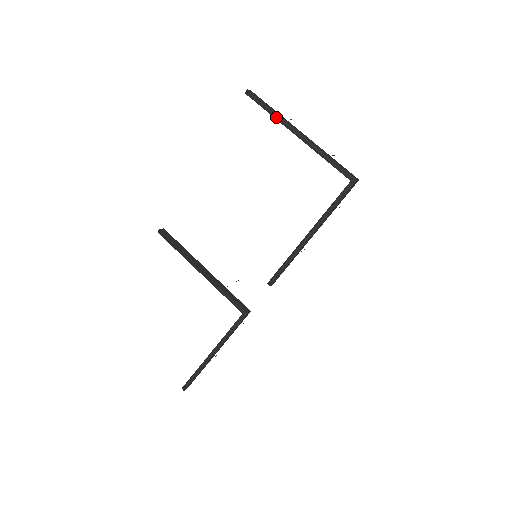
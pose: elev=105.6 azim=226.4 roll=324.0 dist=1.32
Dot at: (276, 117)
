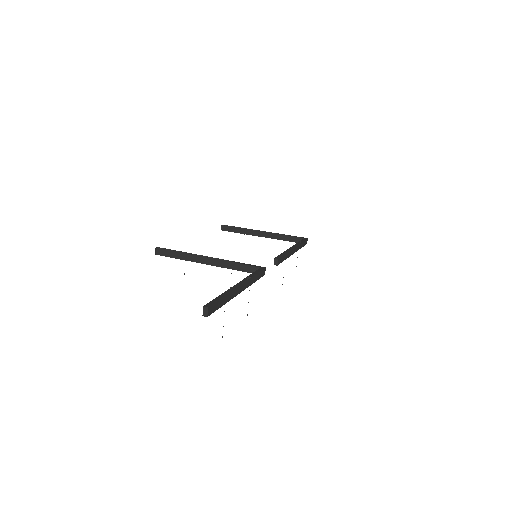
Dot at: (243, 233)
